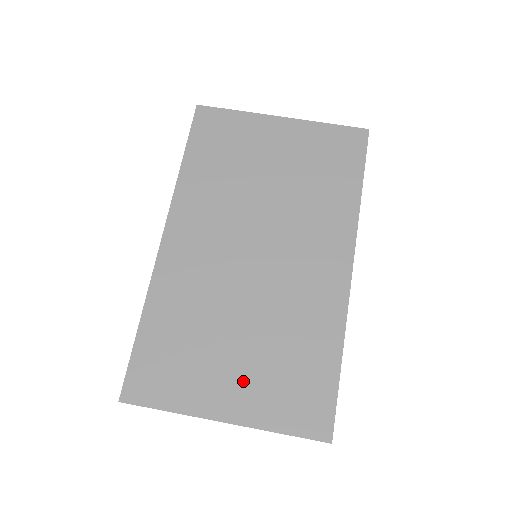
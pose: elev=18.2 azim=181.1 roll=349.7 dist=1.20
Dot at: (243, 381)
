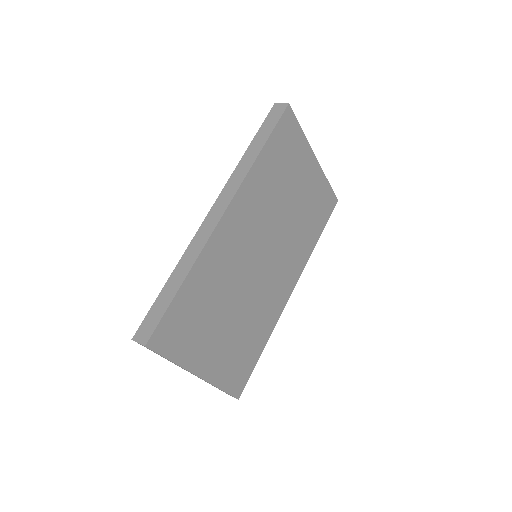
Dot at: (219, 350)
